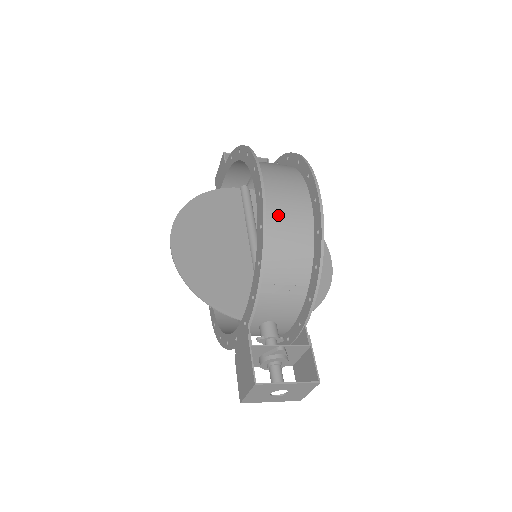
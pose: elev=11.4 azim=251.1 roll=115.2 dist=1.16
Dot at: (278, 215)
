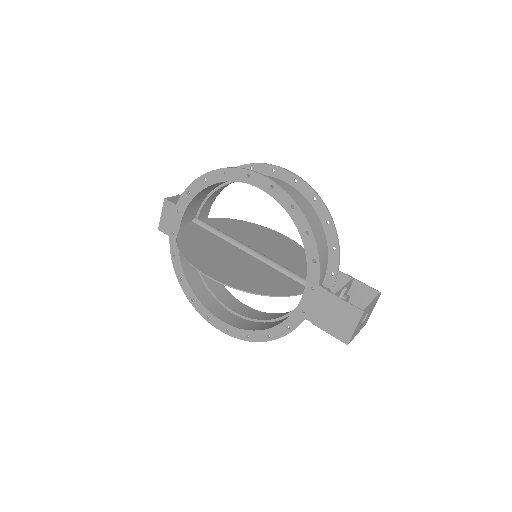
Dot at: occluded
